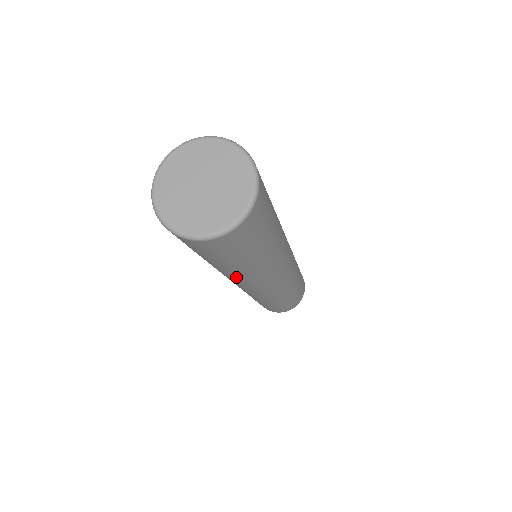
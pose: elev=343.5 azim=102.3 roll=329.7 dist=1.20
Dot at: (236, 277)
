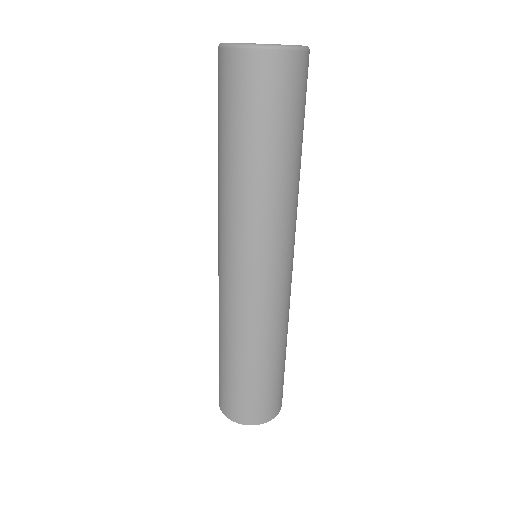
Dot at: (260, 203)
